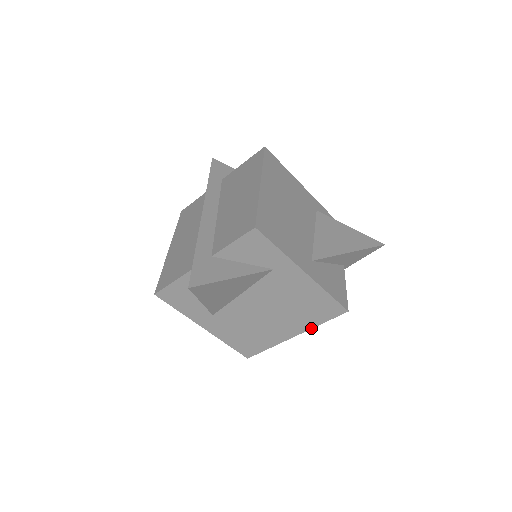
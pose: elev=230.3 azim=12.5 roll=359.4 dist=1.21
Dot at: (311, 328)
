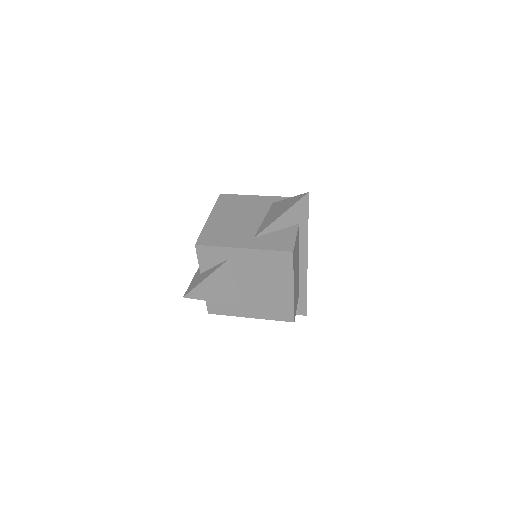
Dot at: (293, 277)
